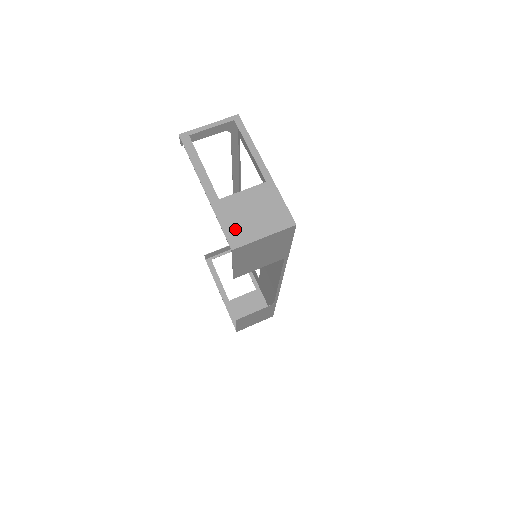
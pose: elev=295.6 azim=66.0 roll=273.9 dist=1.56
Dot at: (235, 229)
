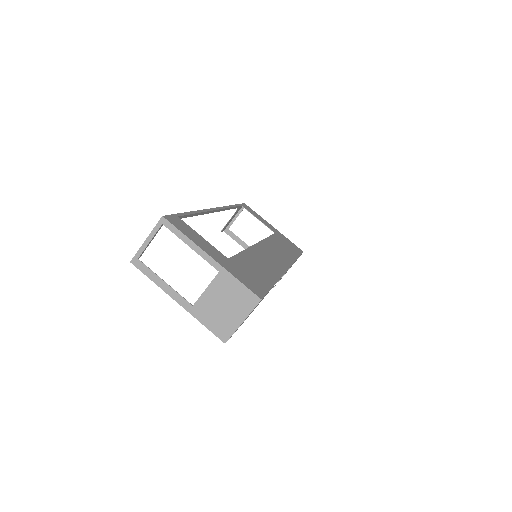
Dot at: (218, 325)
